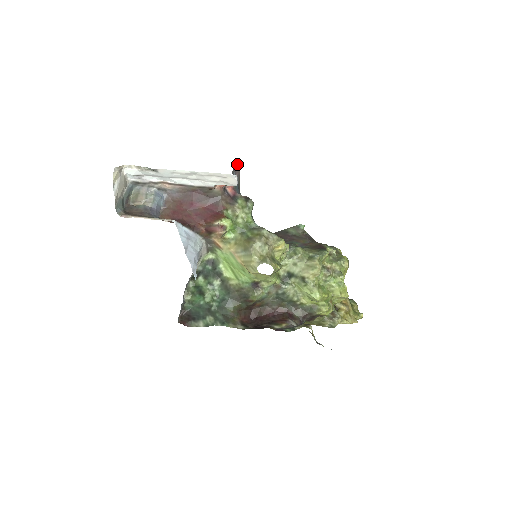
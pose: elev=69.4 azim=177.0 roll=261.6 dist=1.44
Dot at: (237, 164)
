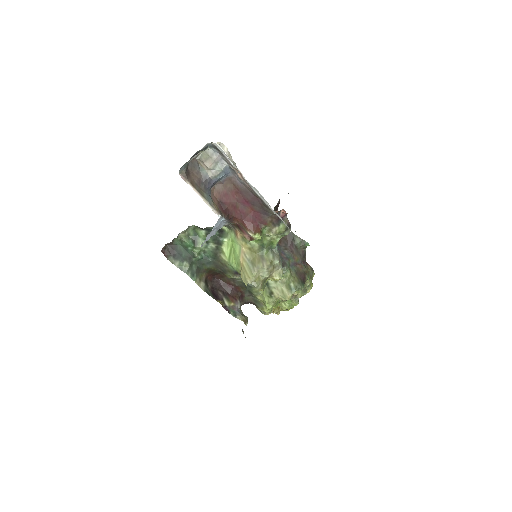
Dot at: occluded
